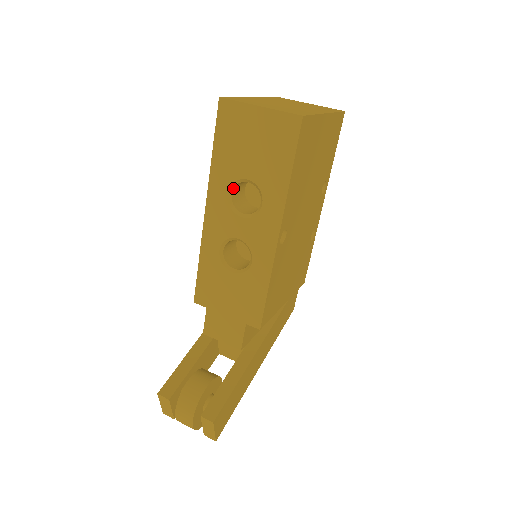
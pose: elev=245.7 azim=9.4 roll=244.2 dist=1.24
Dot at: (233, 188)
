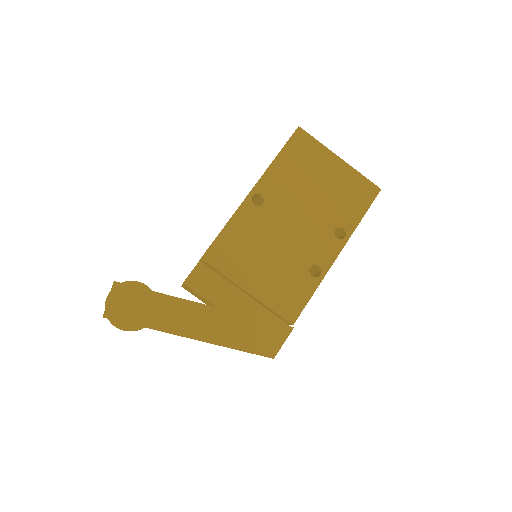
Dot at: occluded
